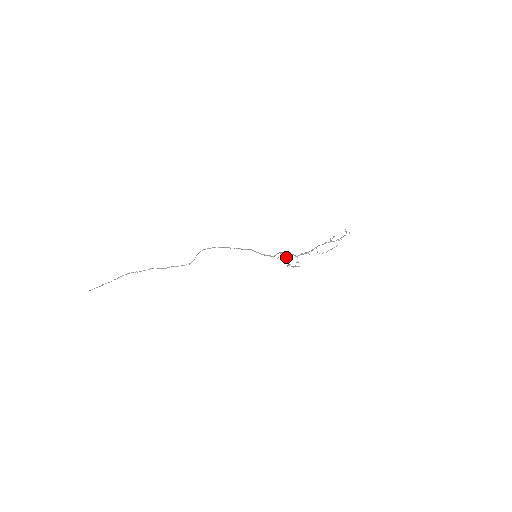
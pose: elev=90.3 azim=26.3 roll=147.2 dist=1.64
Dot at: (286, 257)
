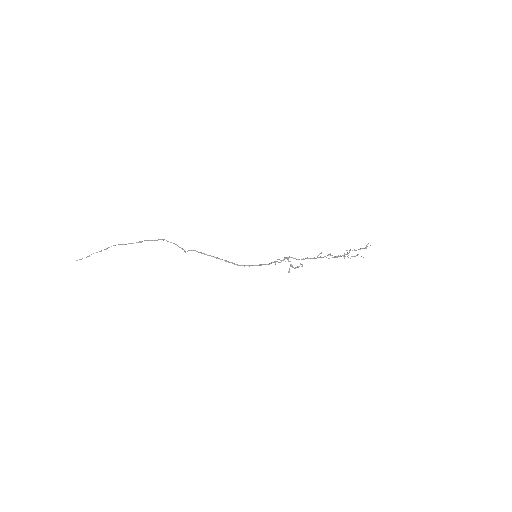
Dot at: occluded
